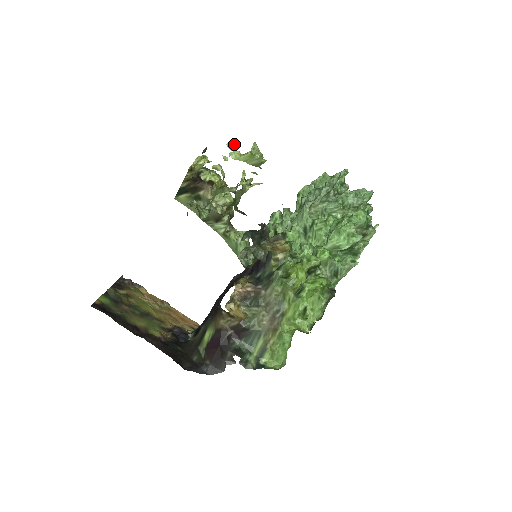
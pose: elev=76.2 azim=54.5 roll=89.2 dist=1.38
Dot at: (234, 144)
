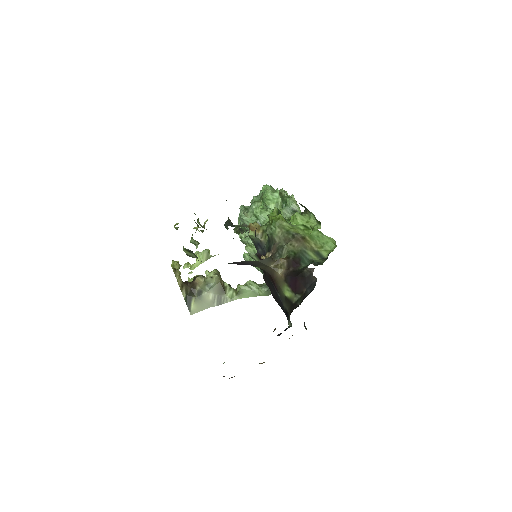
Dot at: (186, 263)
